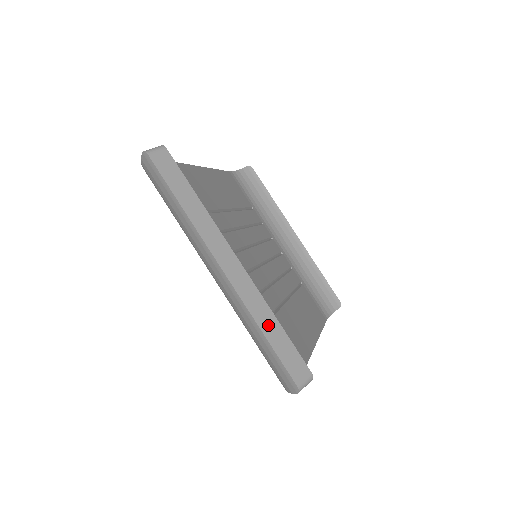
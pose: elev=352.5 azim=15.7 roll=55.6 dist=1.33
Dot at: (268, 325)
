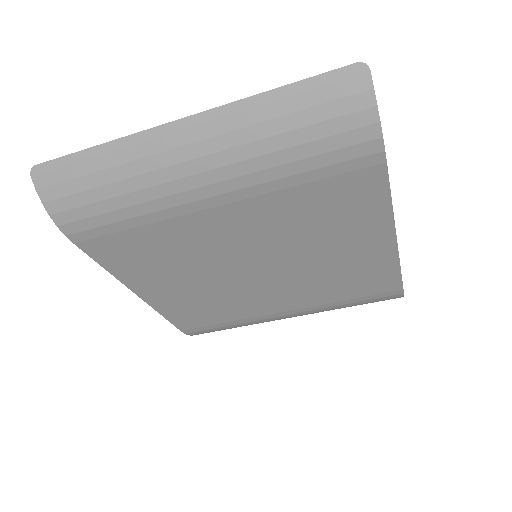
Dot at: occluded
